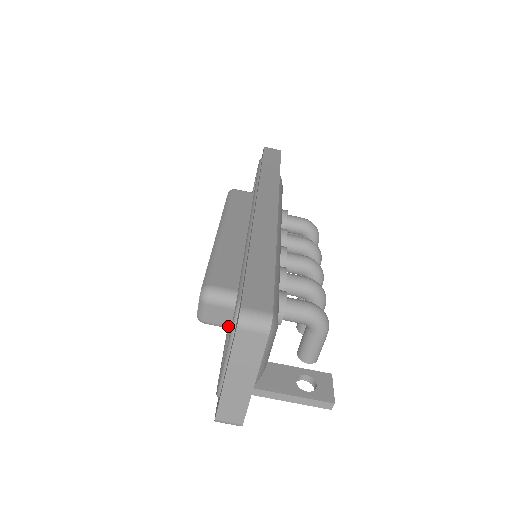
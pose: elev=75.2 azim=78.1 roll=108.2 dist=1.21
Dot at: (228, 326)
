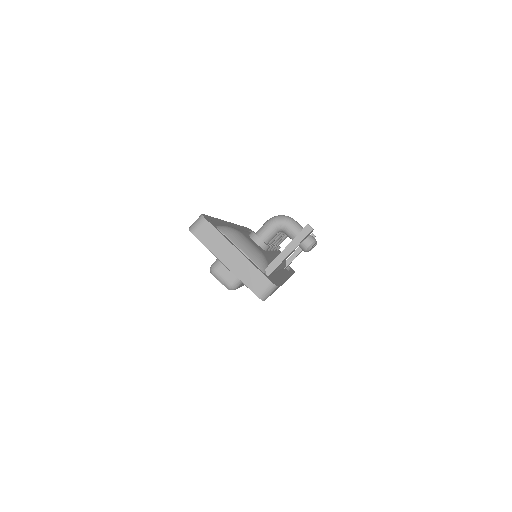
Dot at: occluded
